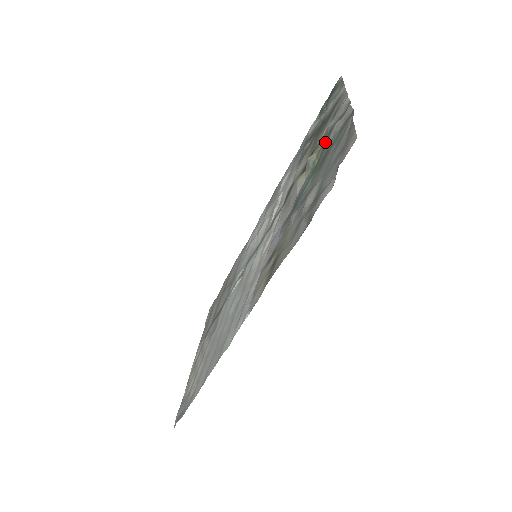
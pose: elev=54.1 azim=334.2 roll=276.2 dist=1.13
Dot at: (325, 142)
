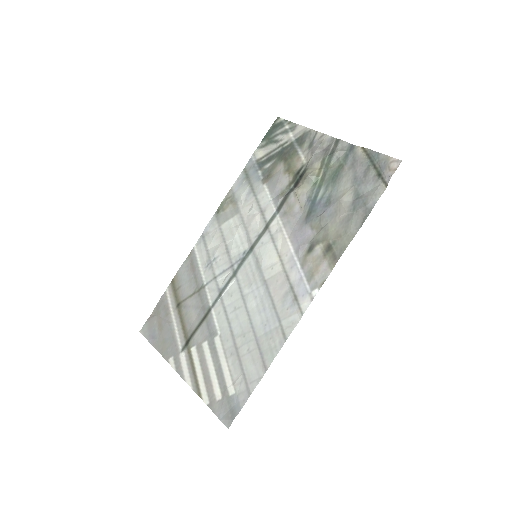
Dot at: (326, 164)
